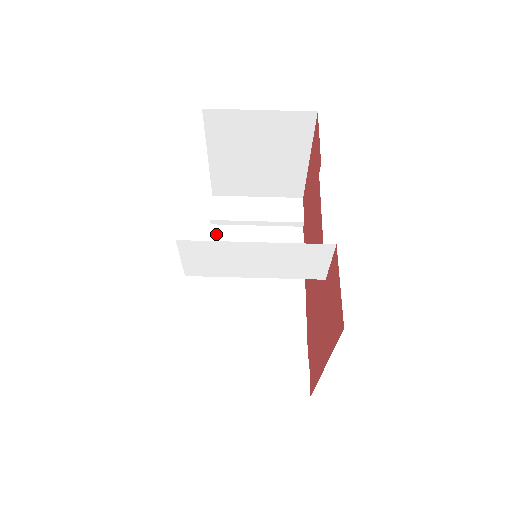
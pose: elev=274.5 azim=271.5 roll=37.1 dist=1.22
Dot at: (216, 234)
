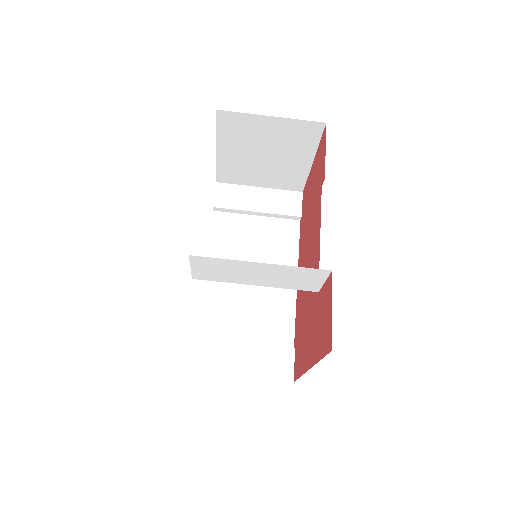
Dot at: (218, 221)
